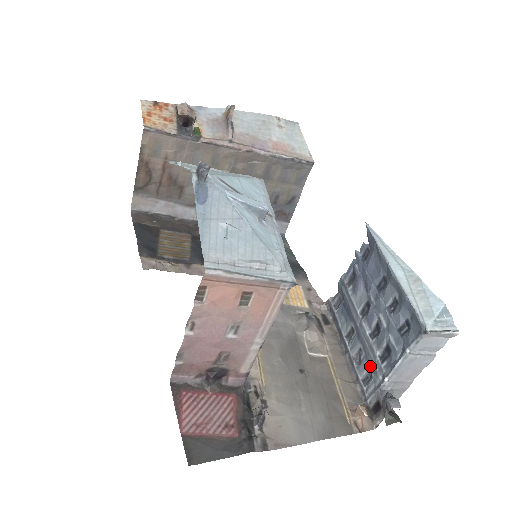
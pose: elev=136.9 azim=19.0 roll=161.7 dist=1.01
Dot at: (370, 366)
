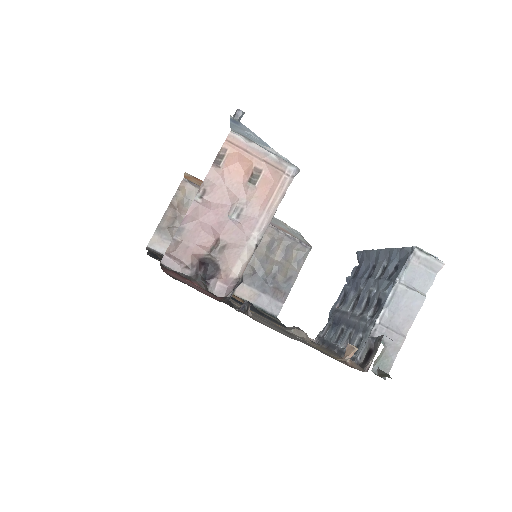
Dot at: (360, 332)
